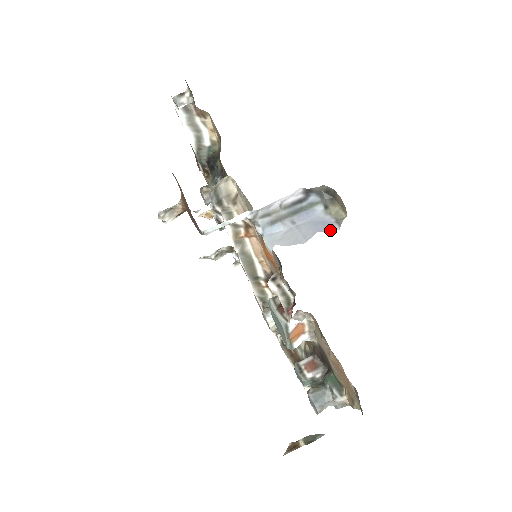
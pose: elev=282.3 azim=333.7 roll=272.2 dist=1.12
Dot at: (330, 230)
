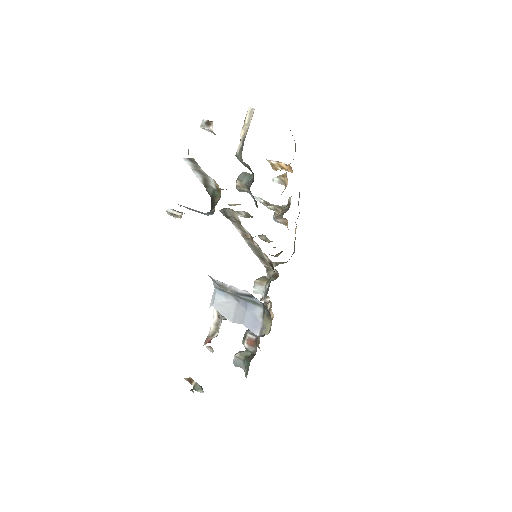
Dot at: (252, 331)
